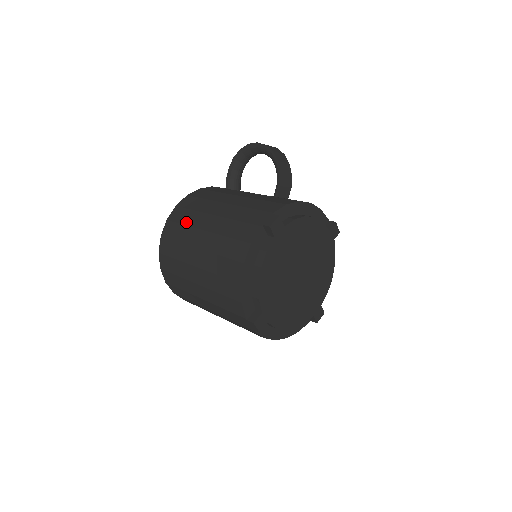
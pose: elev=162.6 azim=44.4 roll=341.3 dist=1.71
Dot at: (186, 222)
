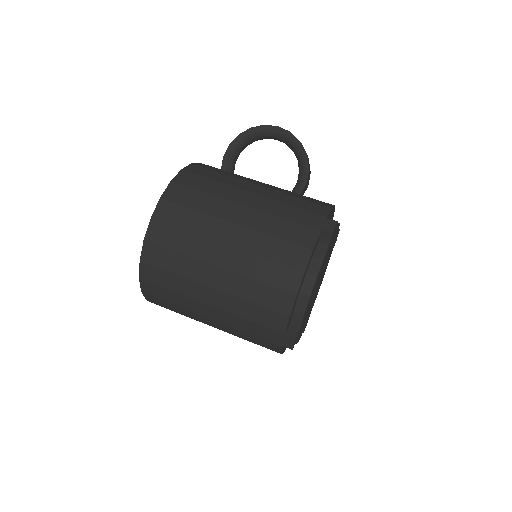
Dot at: (198, 207)
